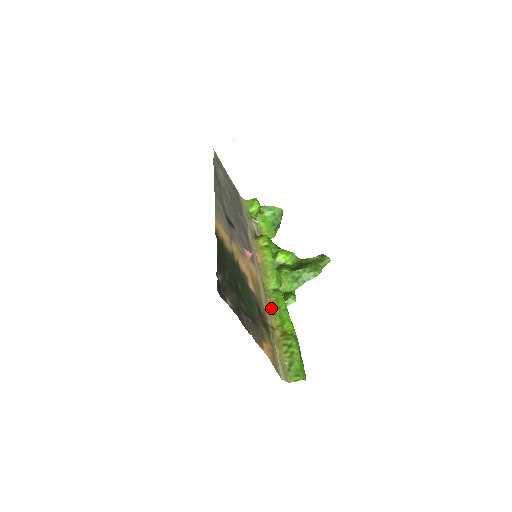
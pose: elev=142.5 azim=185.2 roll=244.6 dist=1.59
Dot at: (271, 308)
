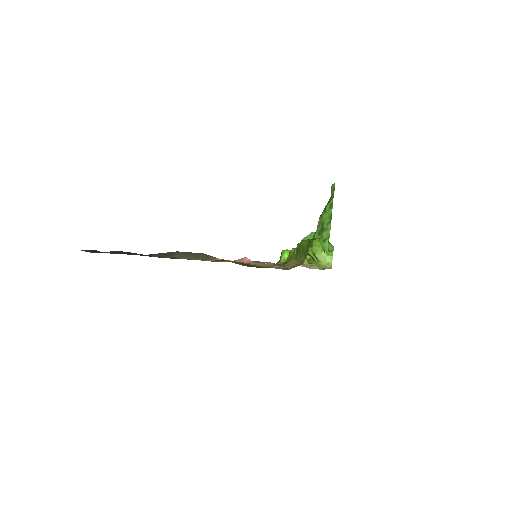
Dot at: occluded
